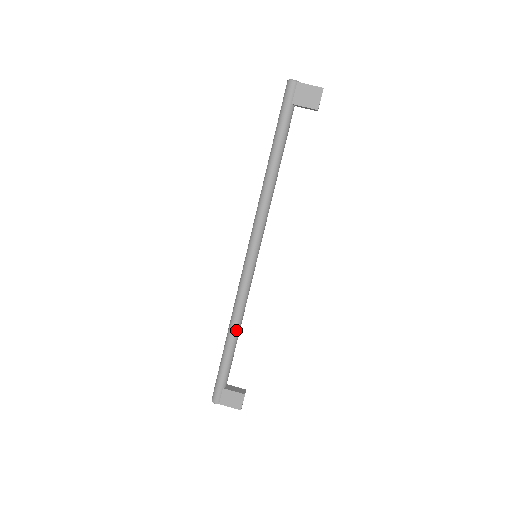
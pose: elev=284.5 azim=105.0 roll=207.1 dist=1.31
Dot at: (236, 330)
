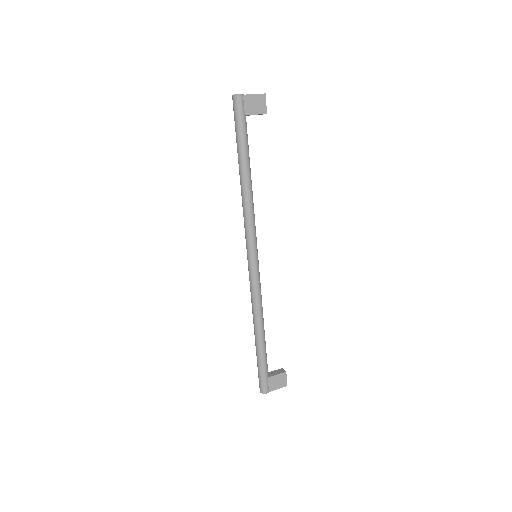
Dot at: (262, 325)
